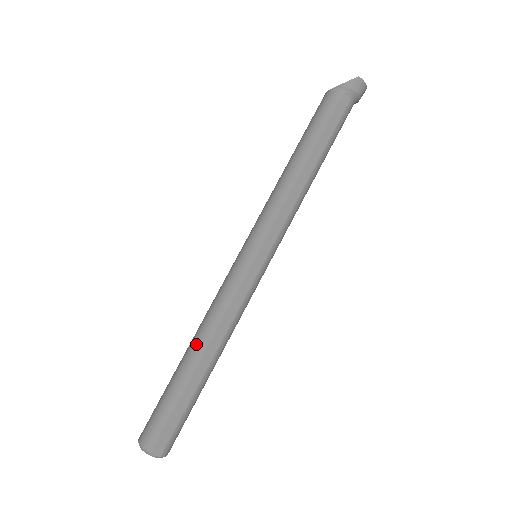
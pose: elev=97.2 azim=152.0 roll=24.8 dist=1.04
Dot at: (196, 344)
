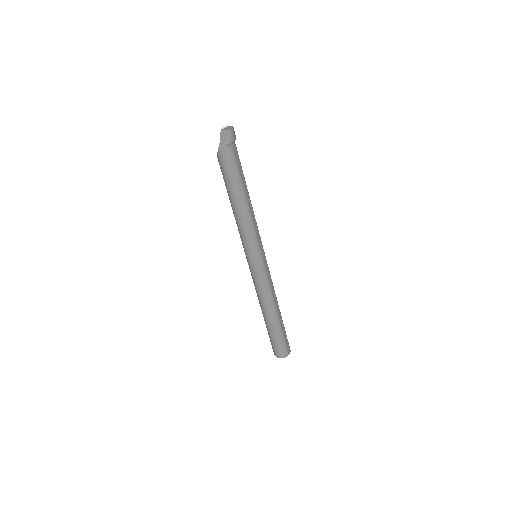
Dot at: (271, 311)
